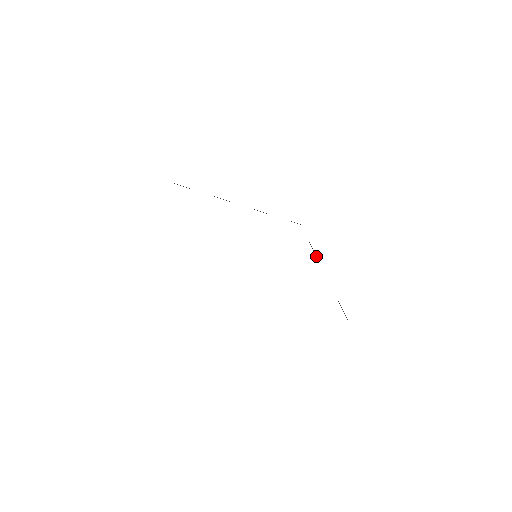
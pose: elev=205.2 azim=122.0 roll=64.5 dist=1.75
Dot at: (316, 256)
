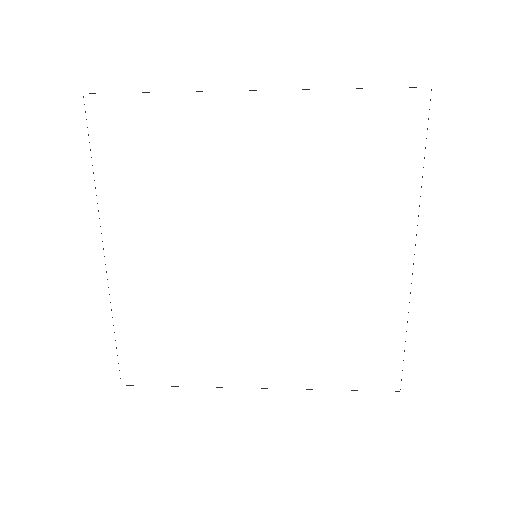
Dot at: occluded
